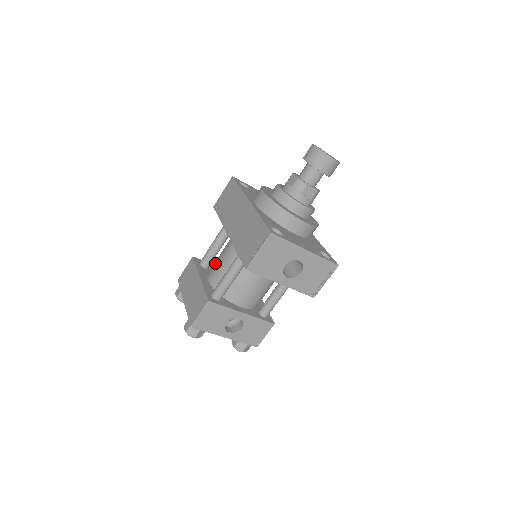
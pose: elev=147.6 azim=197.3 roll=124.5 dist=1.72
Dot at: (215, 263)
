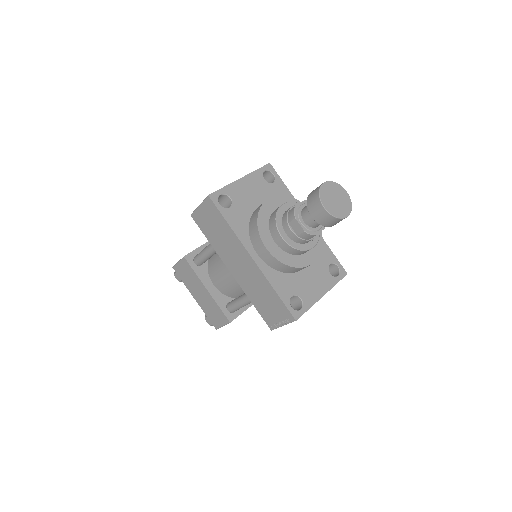
Dot at: (217, 273)
